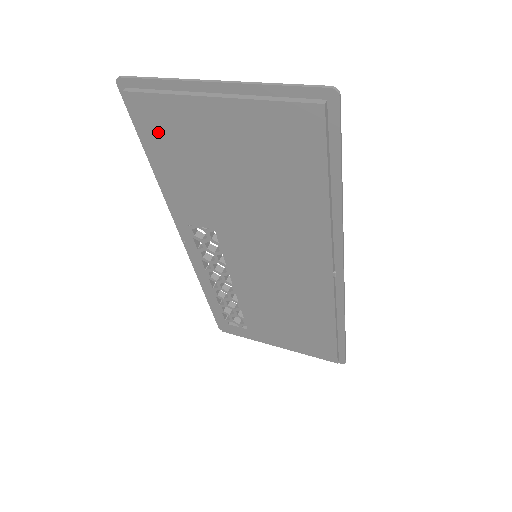
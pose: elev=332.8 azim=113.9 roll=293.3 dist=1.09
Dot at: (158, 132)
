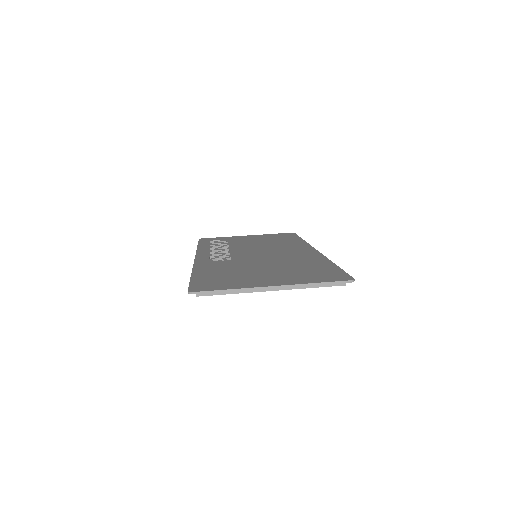
Dot at: occluded
